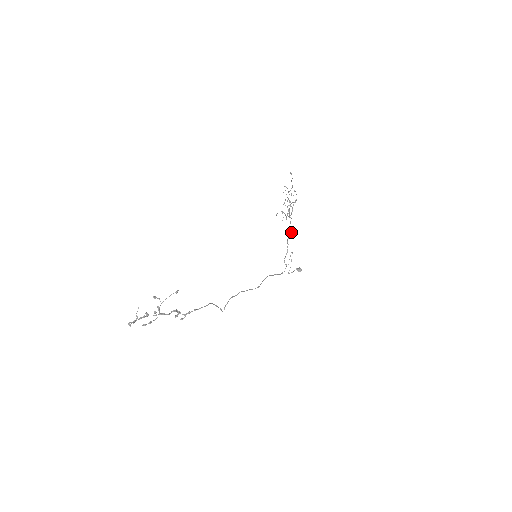
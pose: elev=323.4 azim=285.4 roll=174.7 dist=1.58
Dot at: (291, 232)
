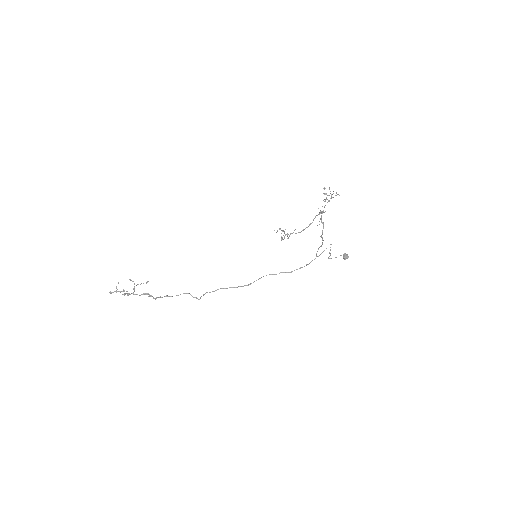
Dot at: (322, 233)
